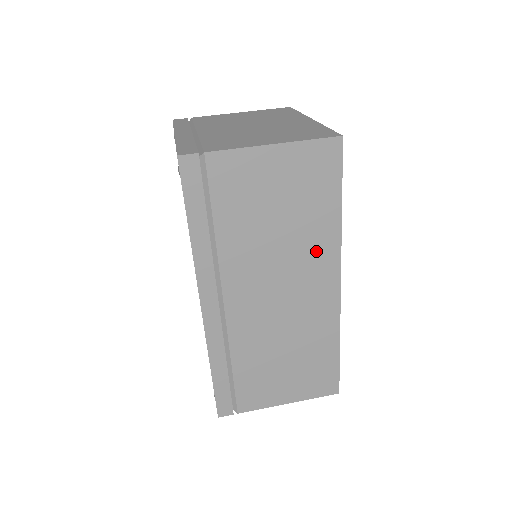
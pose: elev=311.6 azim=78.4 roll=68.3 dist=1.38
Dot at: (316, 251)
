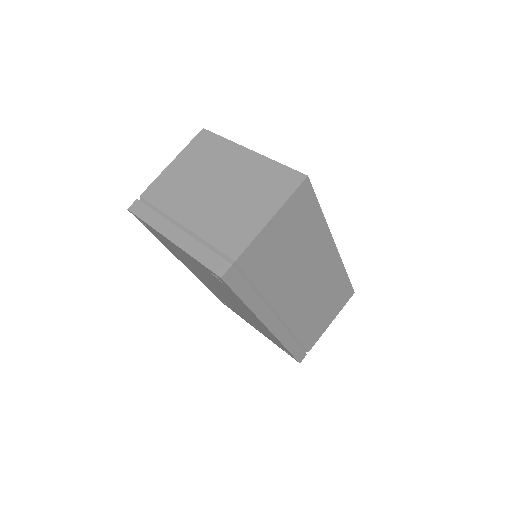
Dot at: (317, 245)
